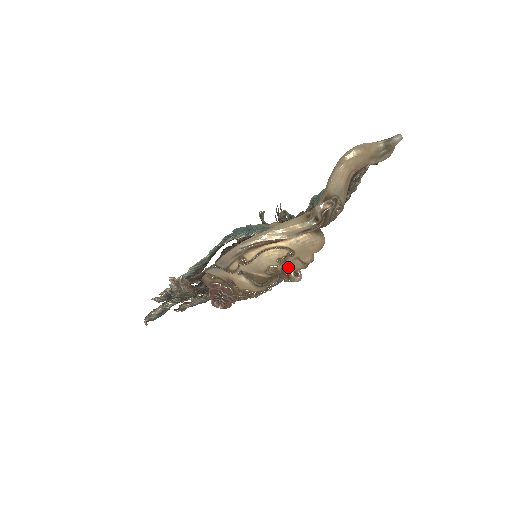
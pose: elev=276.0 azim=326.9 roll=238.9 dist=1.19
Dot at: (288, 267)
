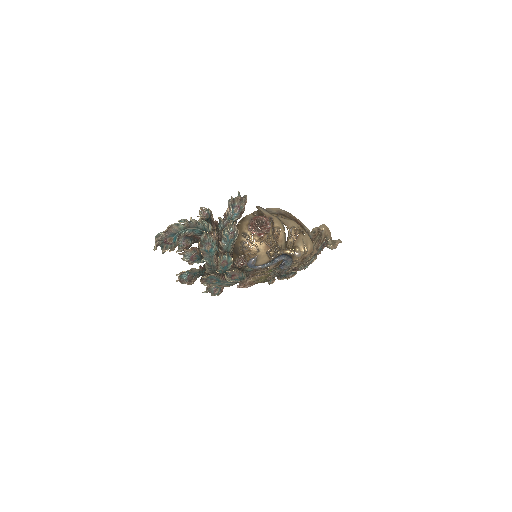
Dot at: (298, 241)
